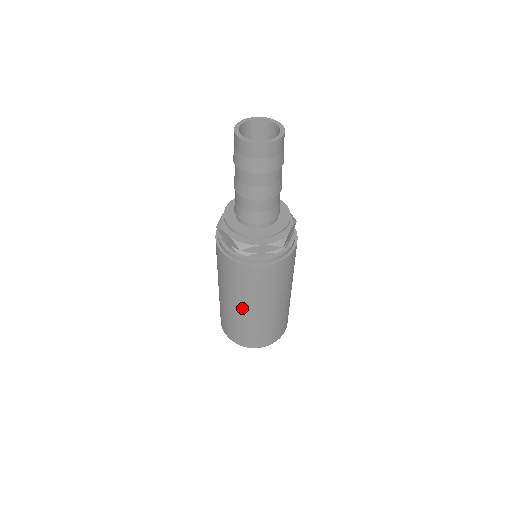
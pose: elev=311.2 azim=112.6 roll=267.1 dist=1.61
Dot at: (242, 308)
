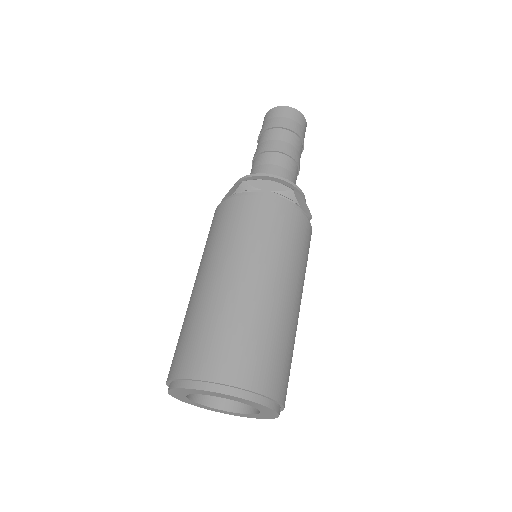
Dot at: (219, 275)
